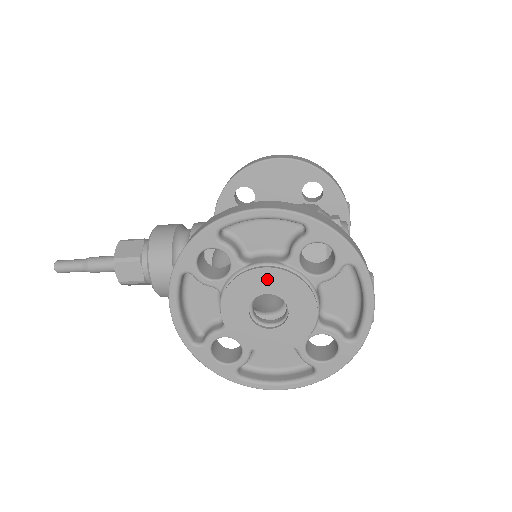
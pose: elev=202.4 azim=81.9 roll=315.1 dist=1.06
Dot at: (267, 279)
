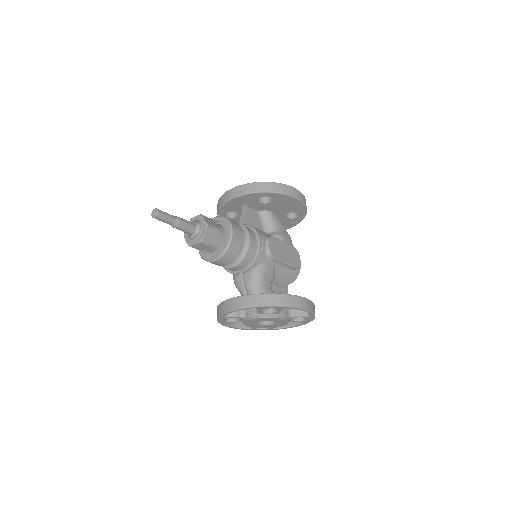
Dot at: (280, 320)
